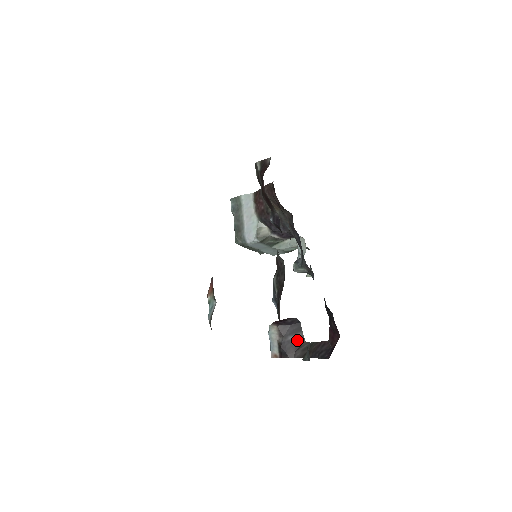
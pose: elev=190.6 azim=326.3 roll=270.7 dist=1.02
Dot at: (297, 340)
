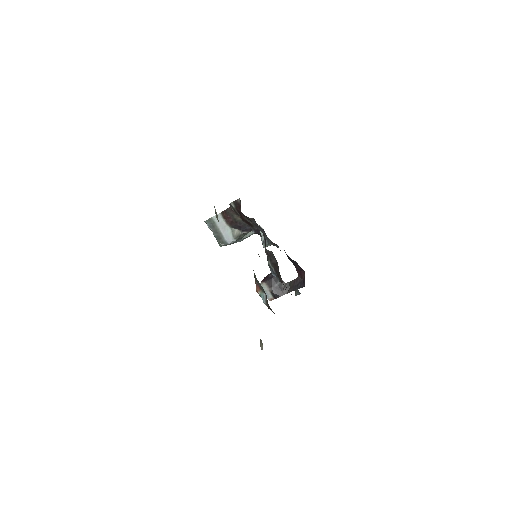
Dot at: (280, 285)
